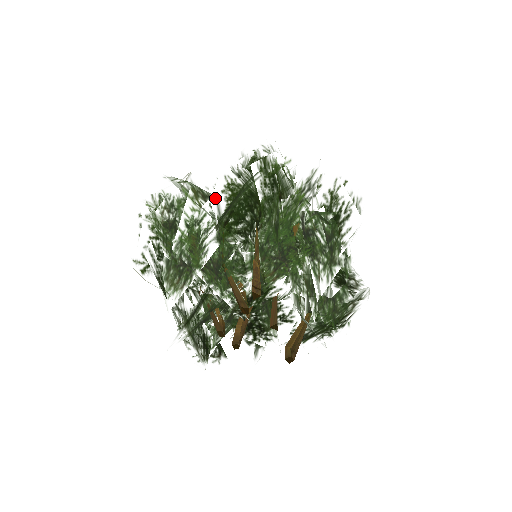
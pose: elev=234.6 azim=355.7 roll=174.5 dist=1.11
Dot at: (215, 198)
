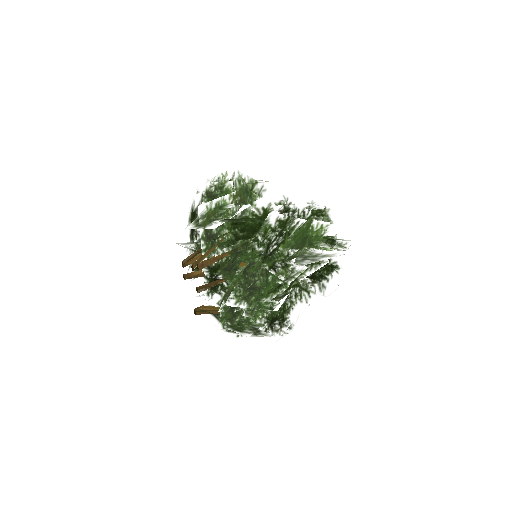
Dot at: (247, 207)
